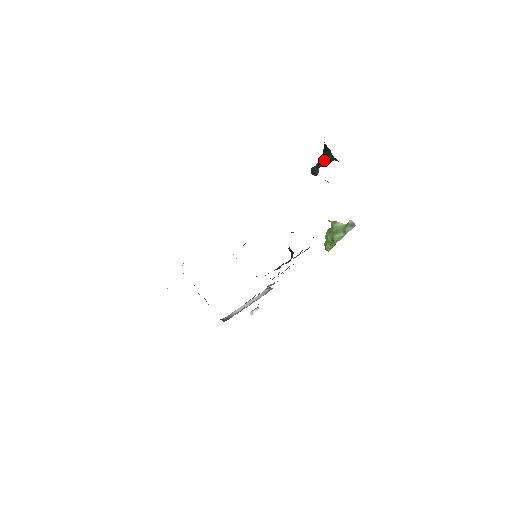
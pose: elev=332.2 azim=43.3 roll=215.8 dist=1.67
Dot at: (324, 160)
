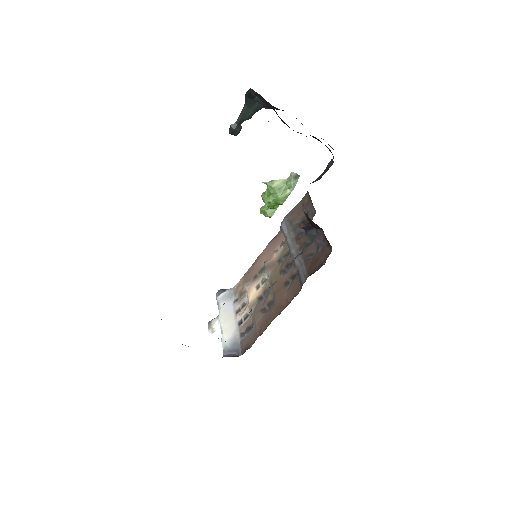
Dot at: (248, 112)
